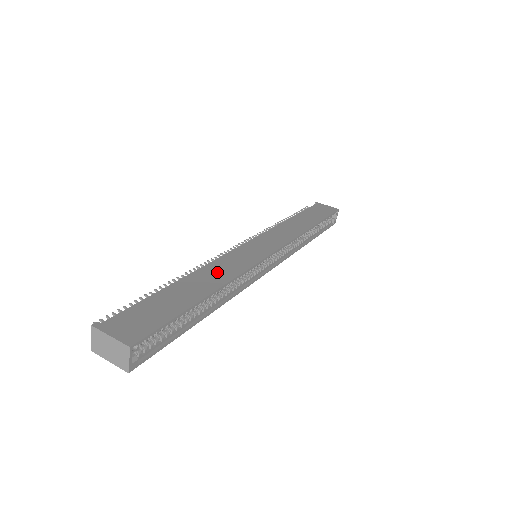
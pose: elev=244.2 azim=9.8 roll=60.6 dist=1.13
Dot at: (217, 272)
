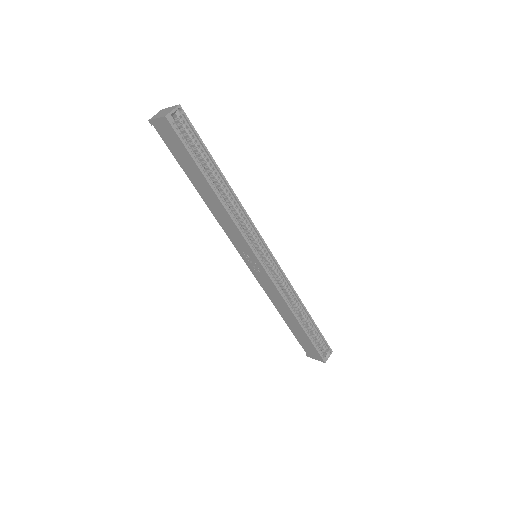
Dot at: occluded
